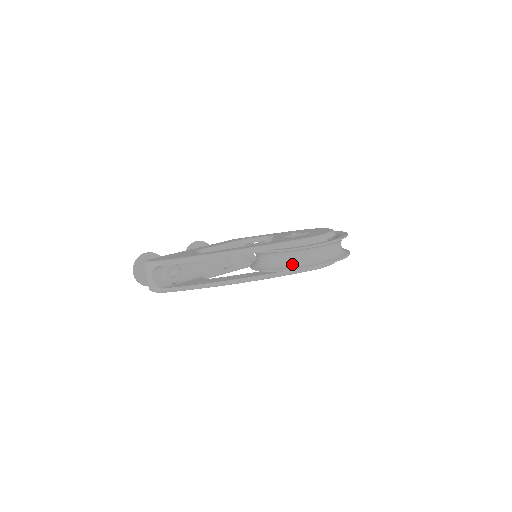
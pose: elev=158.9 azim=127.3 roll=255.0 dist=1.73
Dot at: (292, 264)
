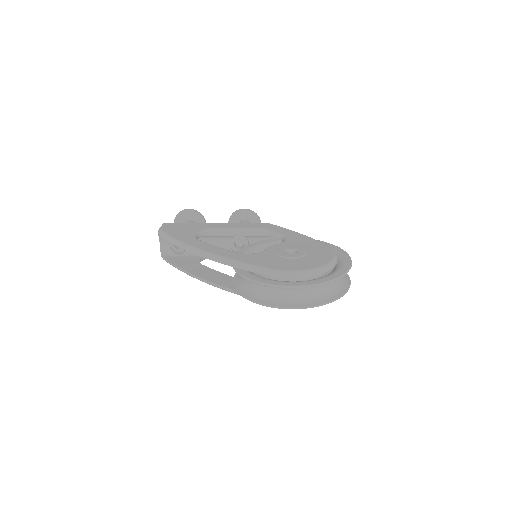
Dot at: (249, 290)
